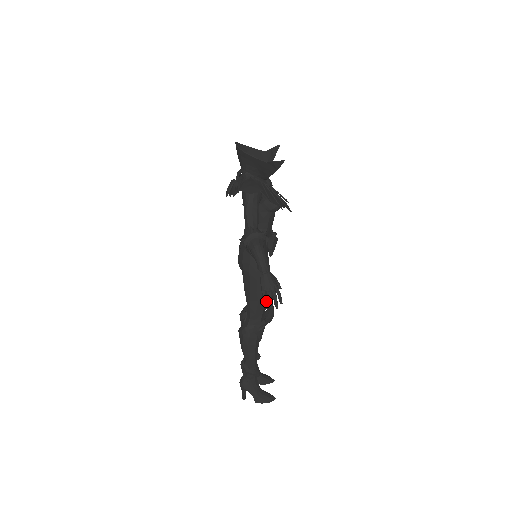
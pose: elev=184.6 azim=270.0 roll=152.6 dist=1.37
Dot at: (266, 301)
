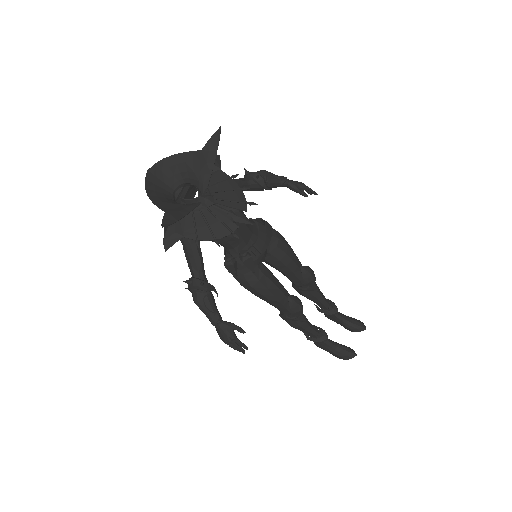
Dot at: (283, 300)
